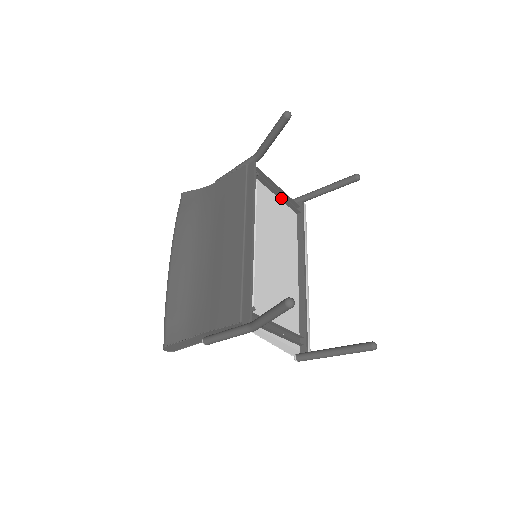
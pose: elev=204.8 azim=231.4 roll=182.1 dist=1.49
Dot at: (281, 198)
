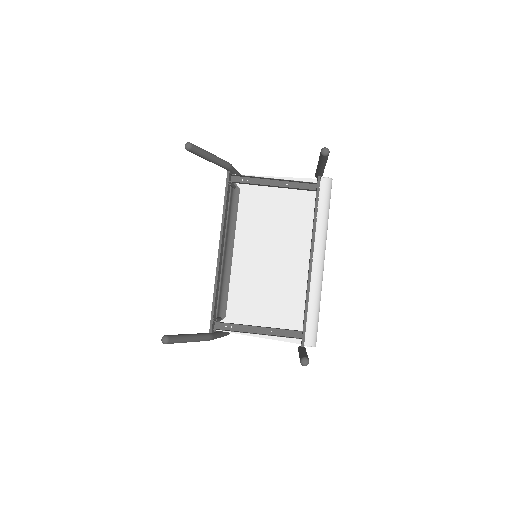
Dot at: (281, 187)
